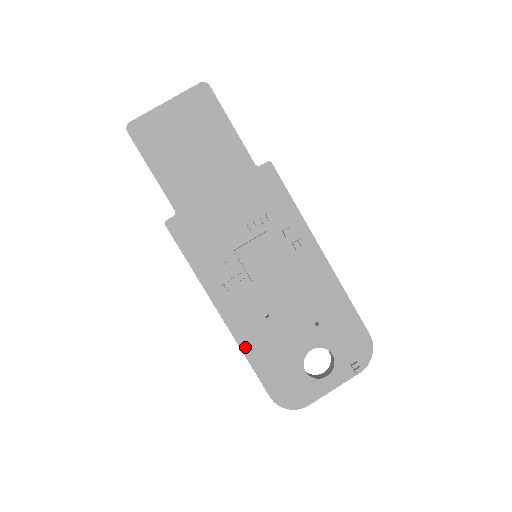
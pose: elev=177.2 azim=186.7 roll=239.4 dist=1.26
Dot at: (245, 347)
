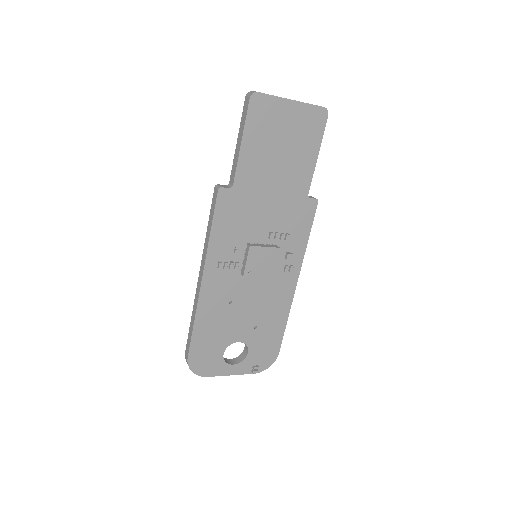
Dot at: (200, 314)
